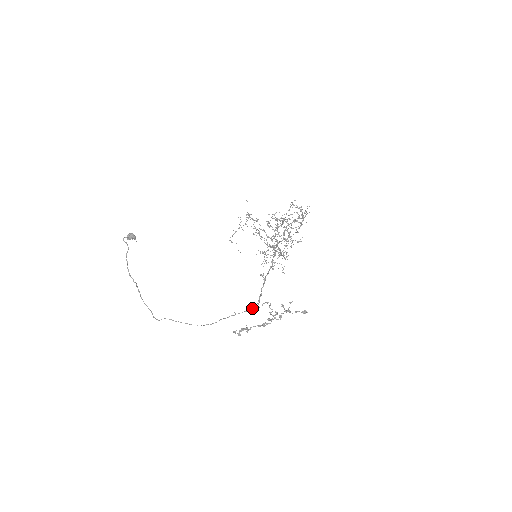
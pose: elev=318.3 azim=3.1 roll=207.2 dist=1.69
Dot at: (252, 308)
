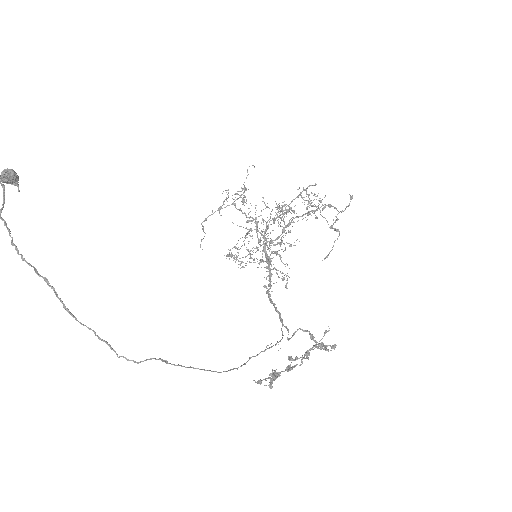
Dot at: (281, 339)
